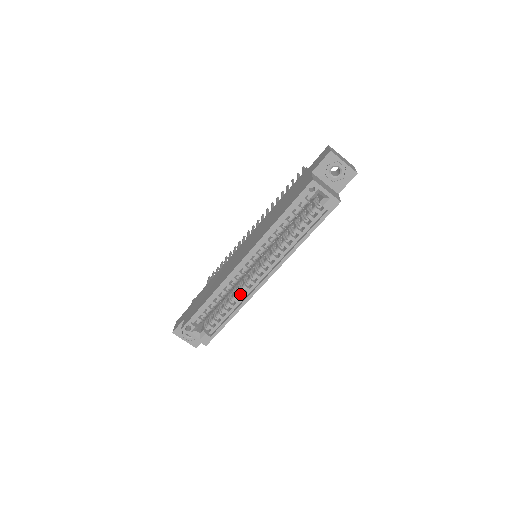
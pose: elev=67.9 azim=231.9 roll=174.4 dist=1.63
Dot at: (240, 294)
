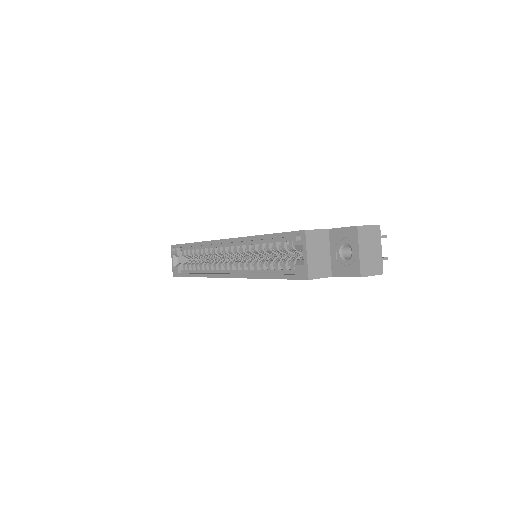
Dot at: (210, 266)
